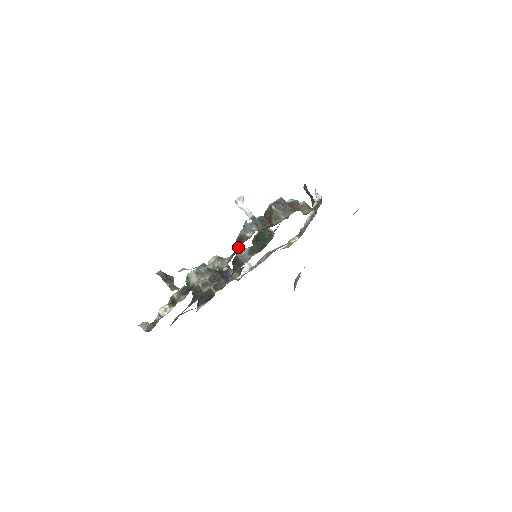
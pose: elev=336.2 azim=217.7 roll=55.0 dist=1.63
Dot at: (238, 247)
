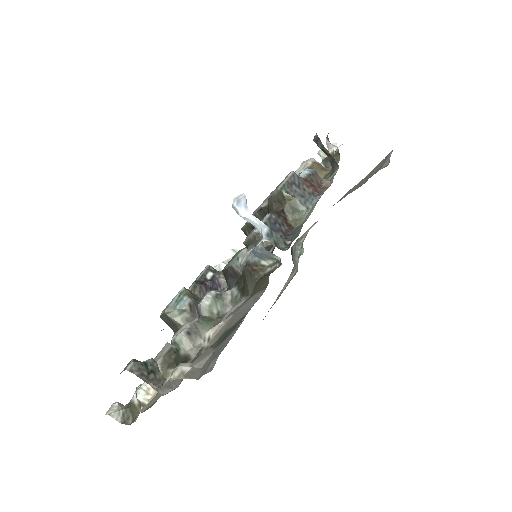
Dot at: (252, 286)
